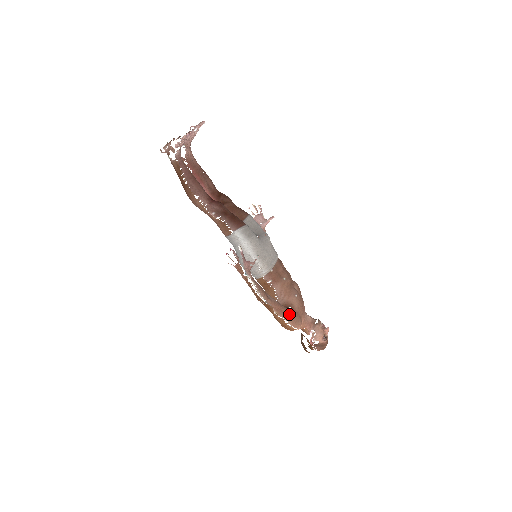
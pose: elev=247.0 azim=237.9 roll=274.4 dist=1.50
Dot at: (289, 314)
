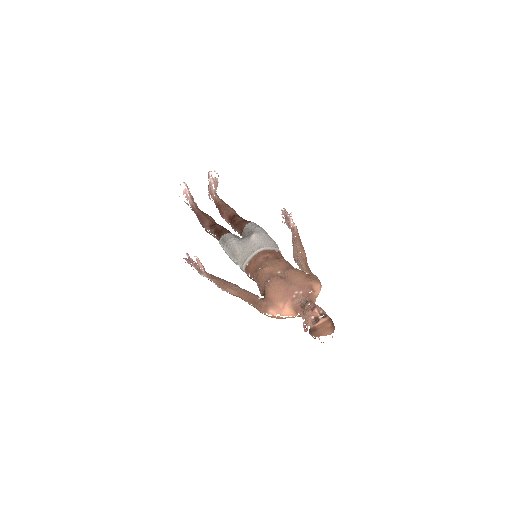
Dot at: (257, 301)
